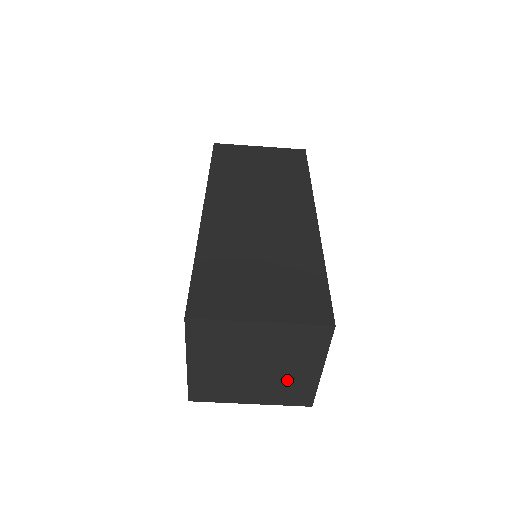
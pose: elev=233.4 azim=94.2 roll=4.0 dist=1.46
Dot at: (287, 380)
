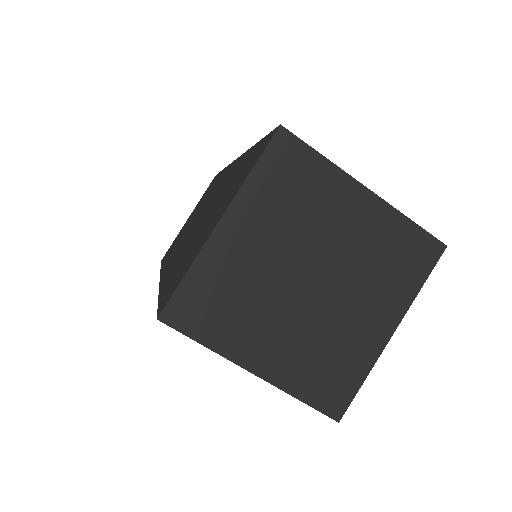
Dot at: (337, 335)
